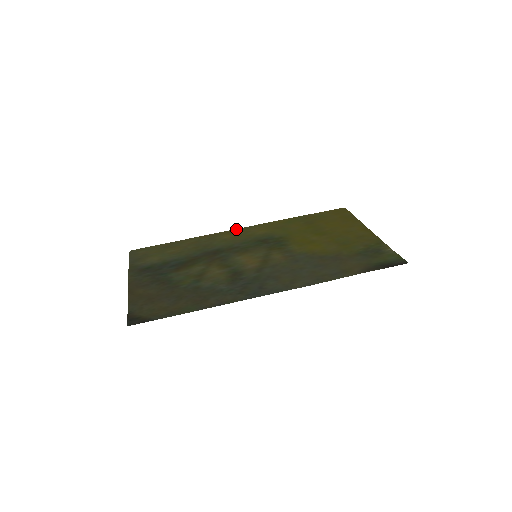
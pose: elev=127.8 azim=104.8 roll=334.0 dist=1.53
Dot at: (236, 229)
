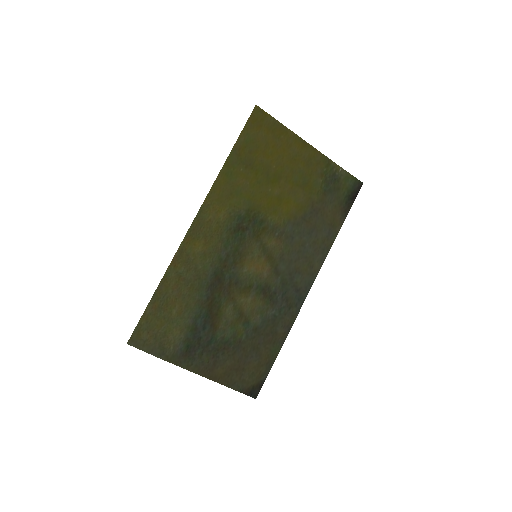
Dot at: (191, 227)
